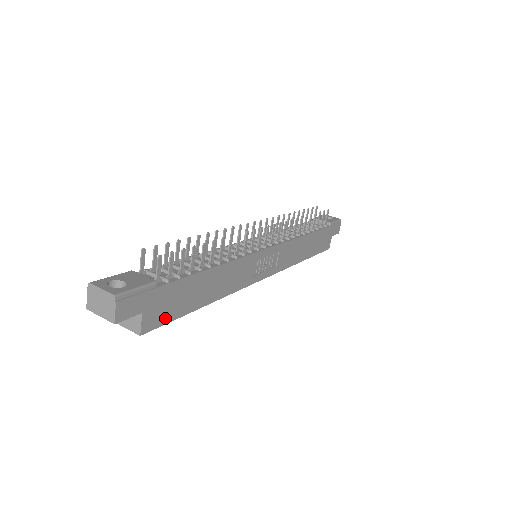
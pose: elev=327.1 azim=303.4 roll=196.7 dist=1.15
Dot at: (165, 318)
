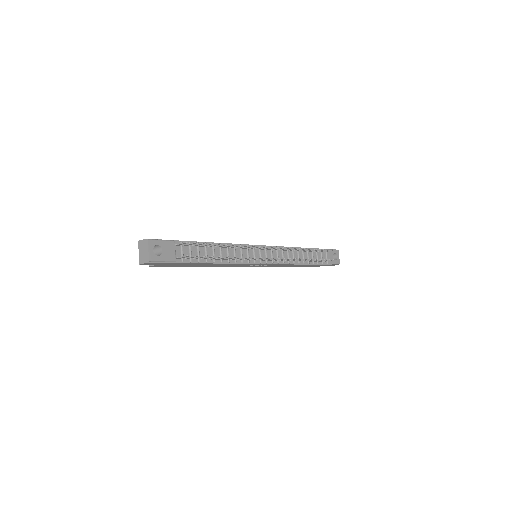
Dot at: (168, 266)
